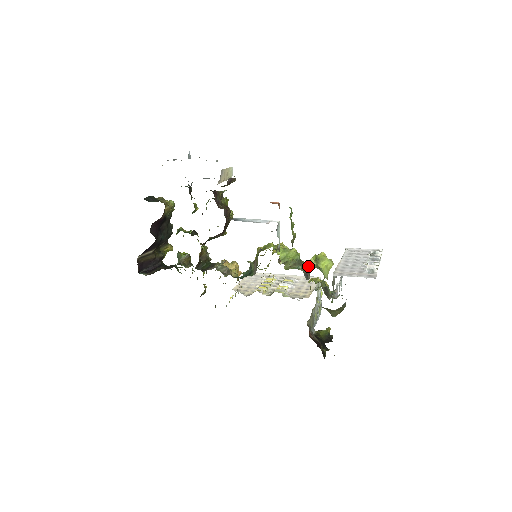
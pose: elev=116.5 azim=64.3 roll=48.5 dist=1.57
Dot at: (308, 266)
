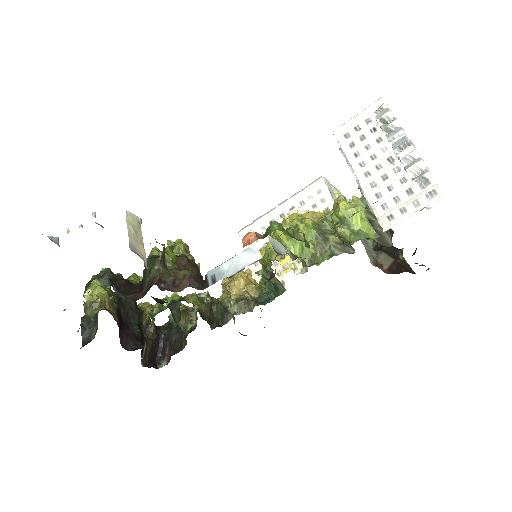
Dot at: (335, 231)
